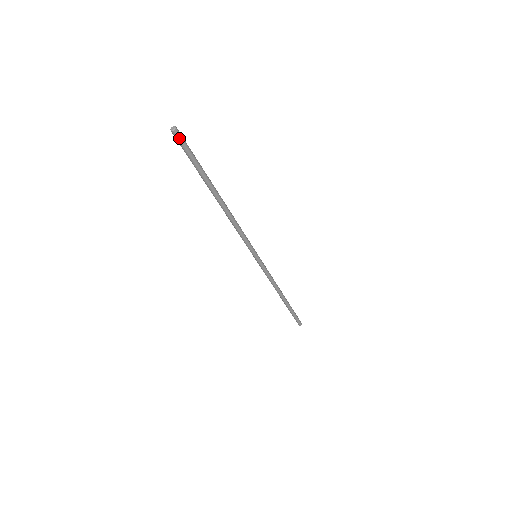
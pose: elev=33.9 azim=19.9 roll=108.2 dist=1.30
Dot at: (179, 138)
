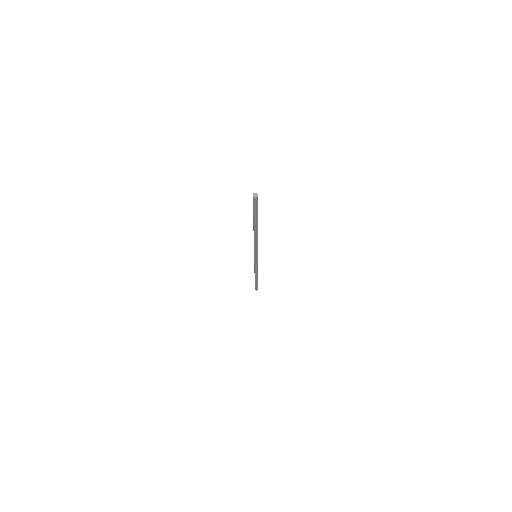
Dot at: (256, 201)
